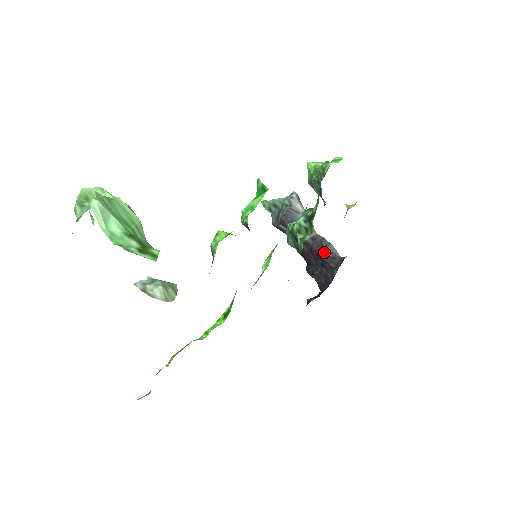
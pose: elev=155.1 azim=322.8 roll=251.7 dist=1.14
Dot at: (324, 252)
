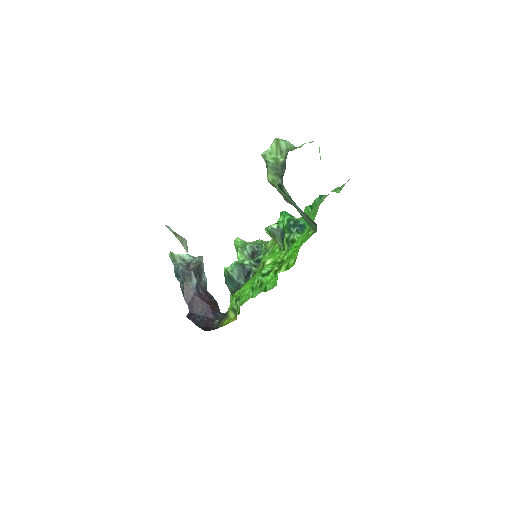
Dot at: (212, 304)
